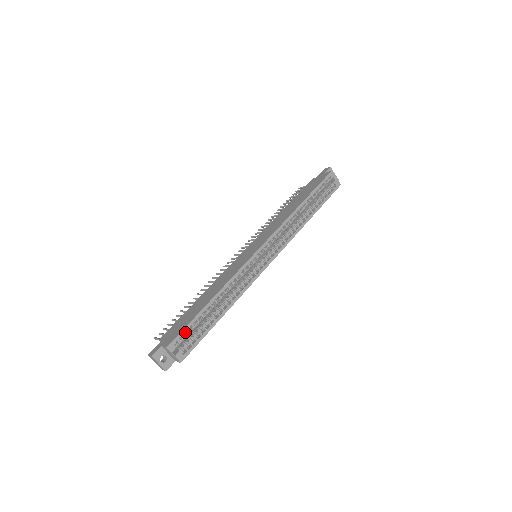
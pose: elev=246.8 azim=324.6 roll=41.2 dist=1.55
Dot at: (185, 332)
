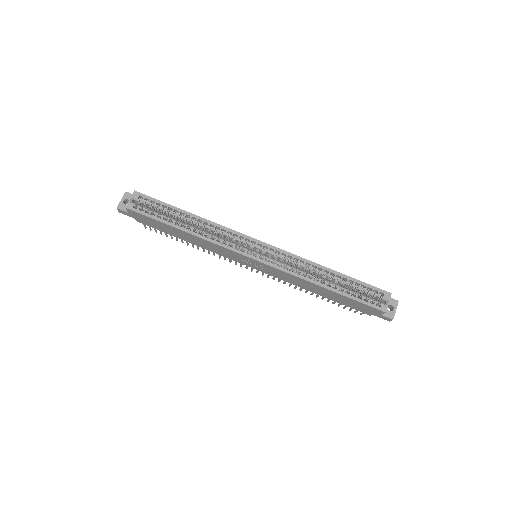
Dot at: occluded
